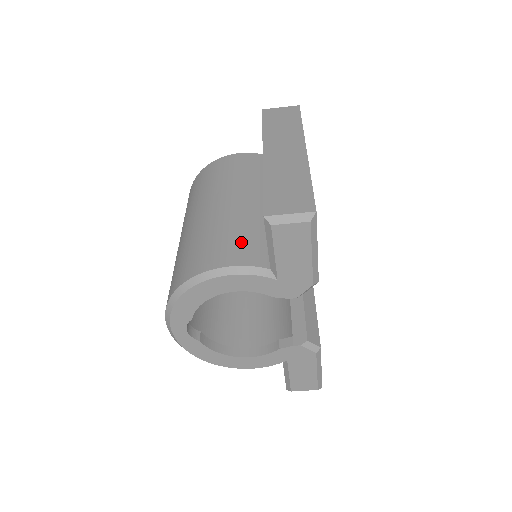
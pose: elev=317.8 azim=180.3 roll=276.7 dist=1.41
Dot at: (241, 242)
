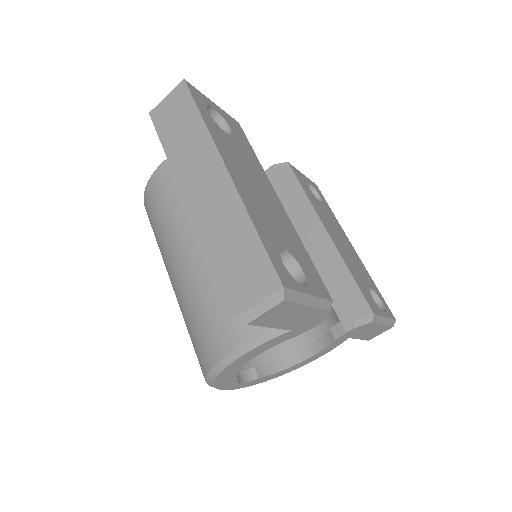
Dot at: occluded
